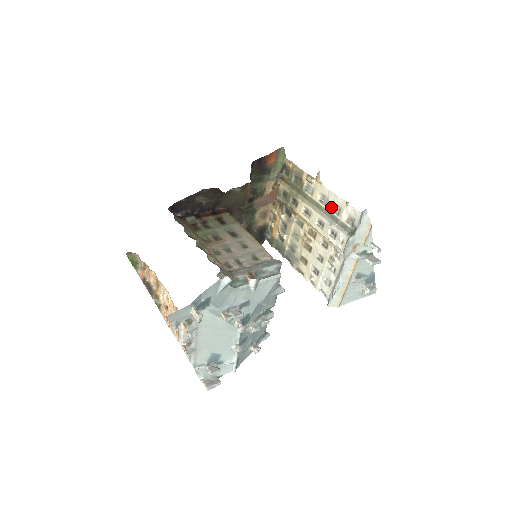
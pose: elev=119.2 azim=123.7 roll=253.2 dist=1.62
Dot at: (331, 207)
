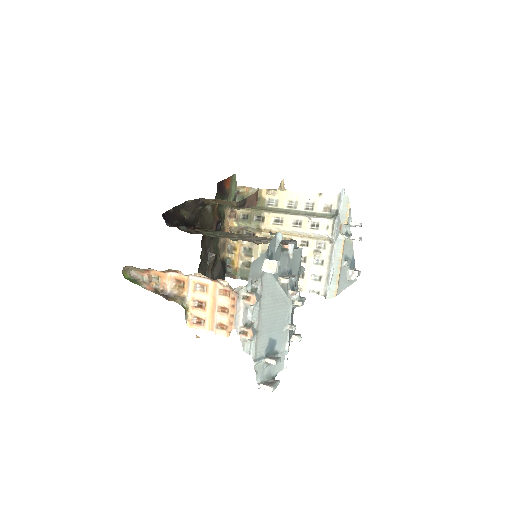
Dot at: (303, 206)
